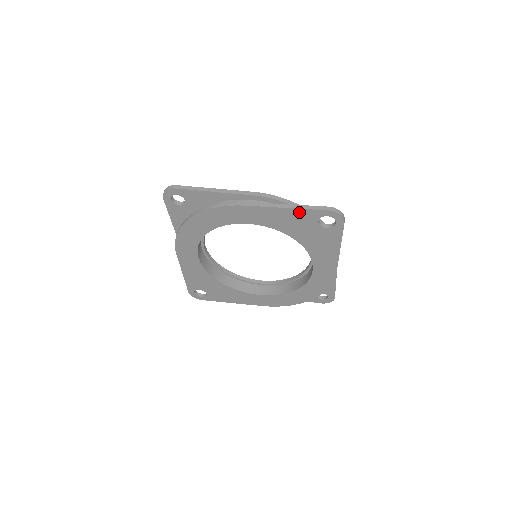
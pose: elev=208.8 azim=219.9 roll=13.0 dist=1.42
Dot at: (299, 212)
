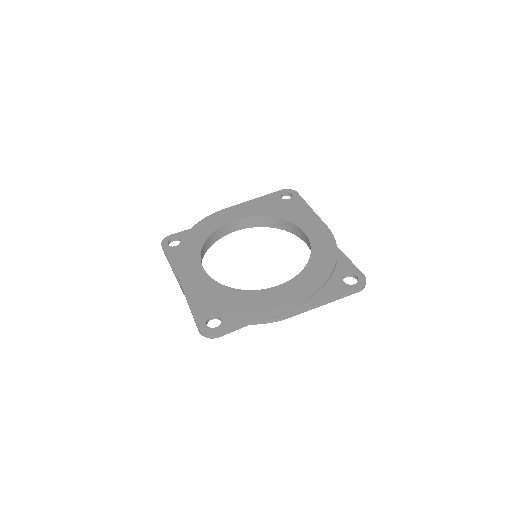
Dot at: (334, 297)
